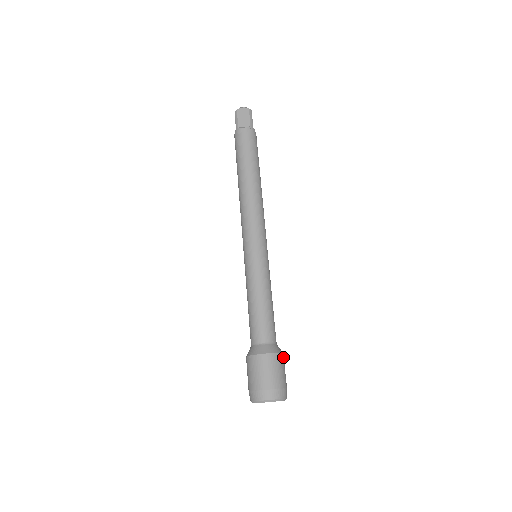
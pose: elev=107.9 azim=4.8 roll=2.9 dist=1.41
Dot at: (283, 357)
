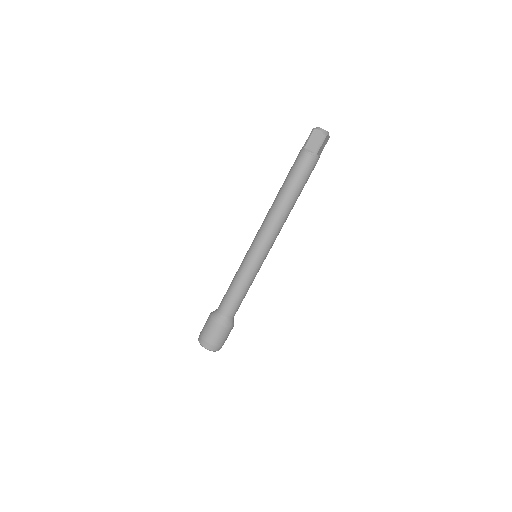
Dot at: (230, 329)
